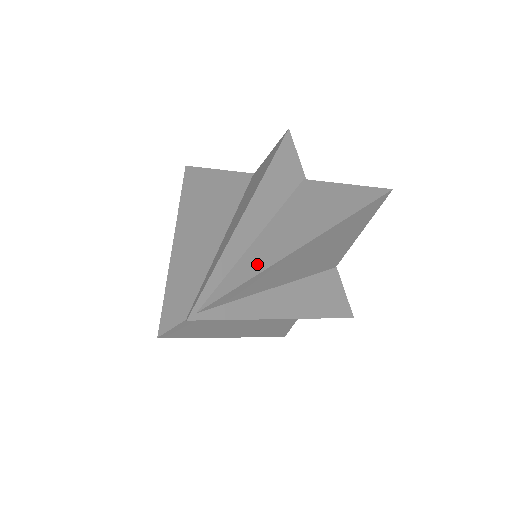
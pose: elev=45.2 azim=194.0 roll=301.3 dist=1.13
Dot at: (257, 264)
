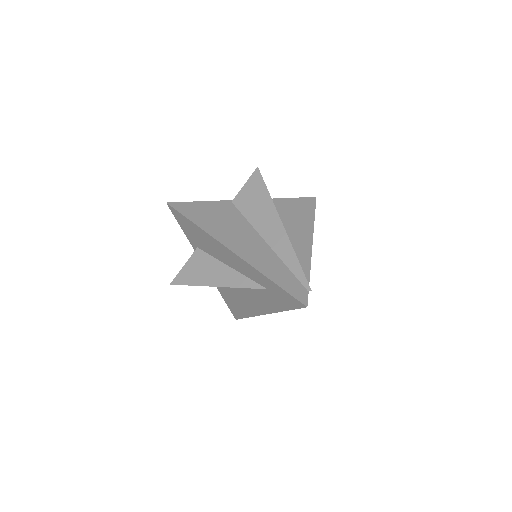
Dot at: (305, 251)
